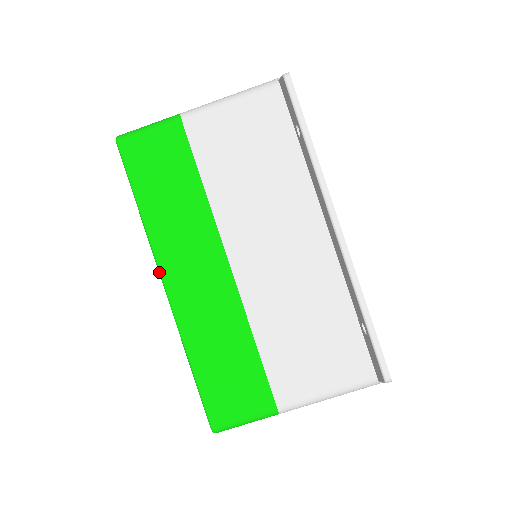
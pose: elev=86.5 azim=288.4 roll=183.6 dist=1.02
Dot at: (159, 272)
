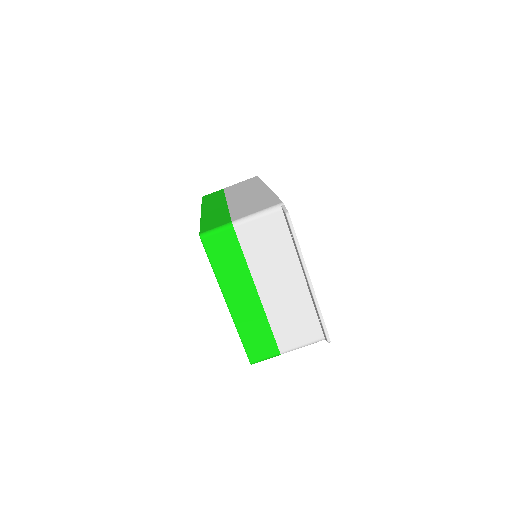
Dot at: (224, 298)
